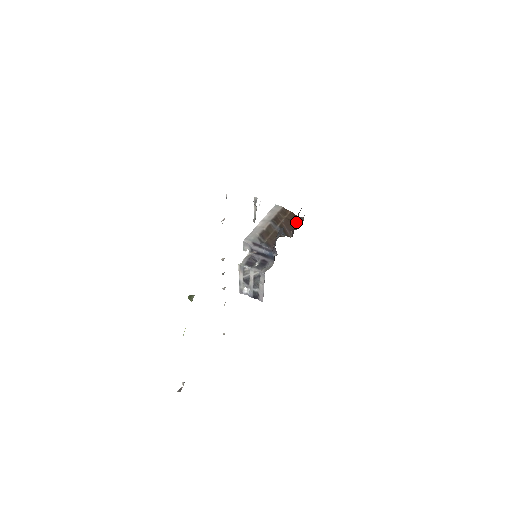
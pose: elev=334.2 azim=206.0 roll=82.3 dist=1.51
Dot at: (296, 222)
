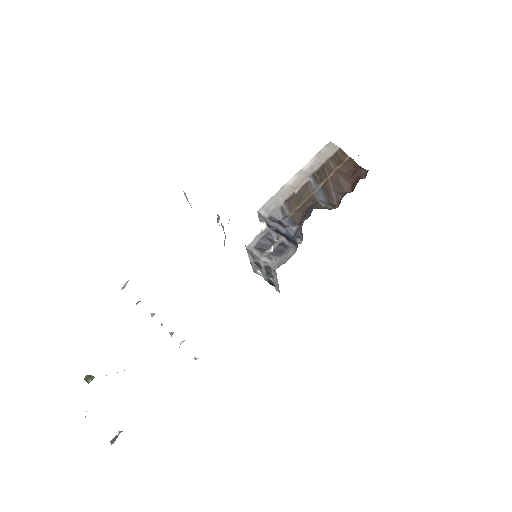
Dot at: (353, 179)
